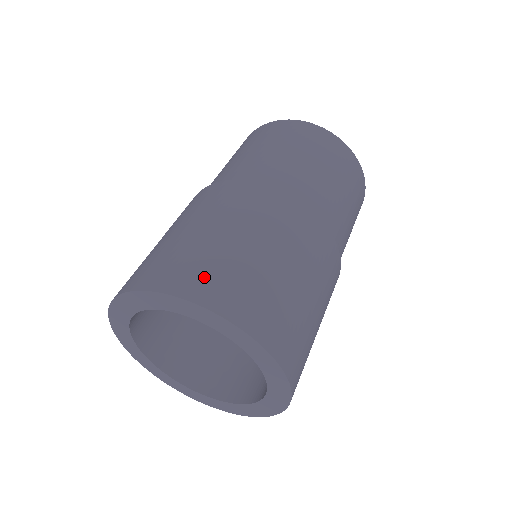
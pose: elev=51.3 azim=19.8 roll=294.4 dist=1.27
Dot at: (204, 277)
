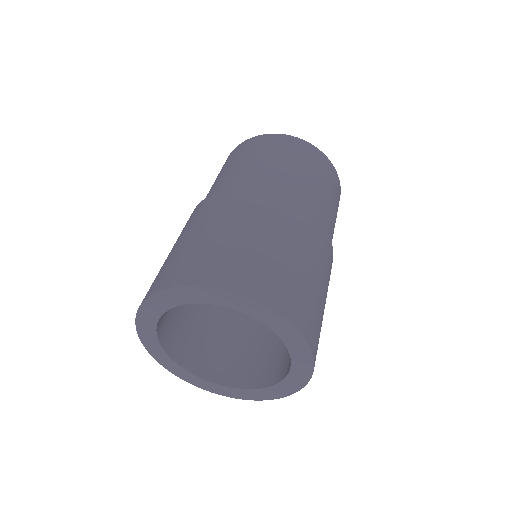
Dot at: (181, 268)
